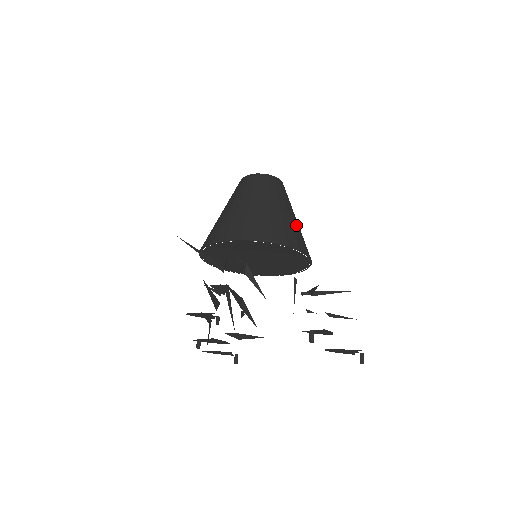
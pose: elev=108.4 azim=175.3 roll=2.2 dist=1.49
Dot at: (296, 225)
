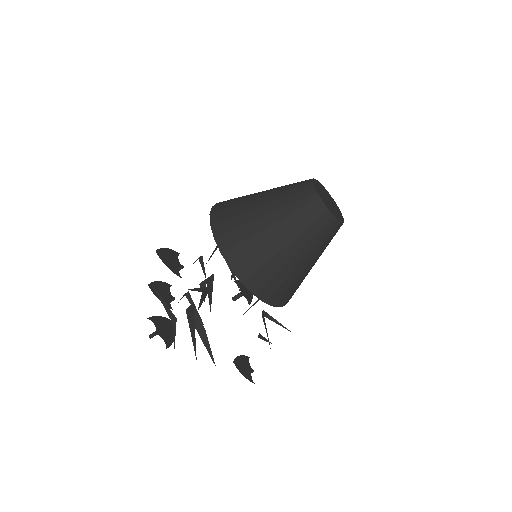
Dot at: occluded
